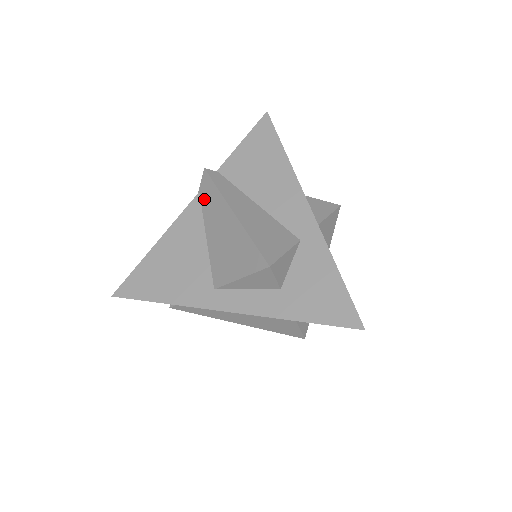
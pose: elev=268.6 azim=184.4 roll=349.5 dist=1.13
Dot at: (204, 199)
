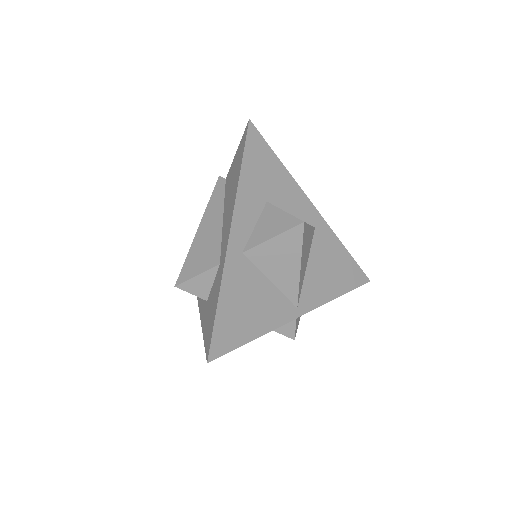
Dot at: occluded
